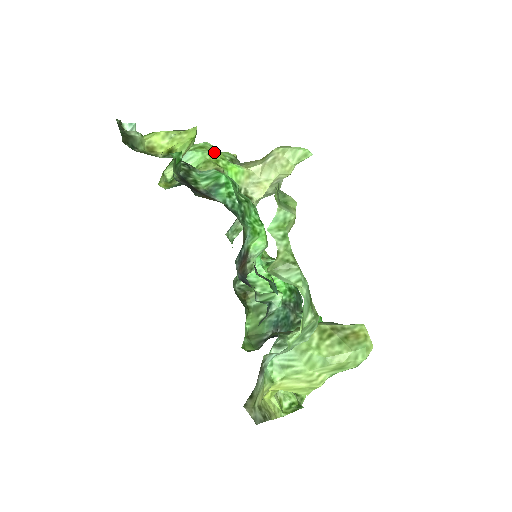
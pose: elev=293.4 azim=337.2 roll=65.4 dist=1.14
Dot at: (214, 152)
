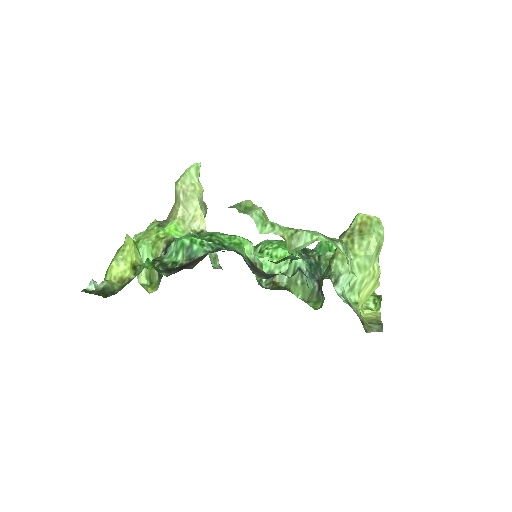
Dot at: (148, 235)
